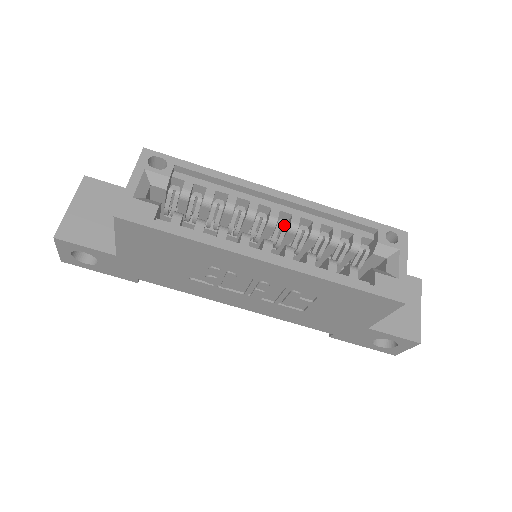
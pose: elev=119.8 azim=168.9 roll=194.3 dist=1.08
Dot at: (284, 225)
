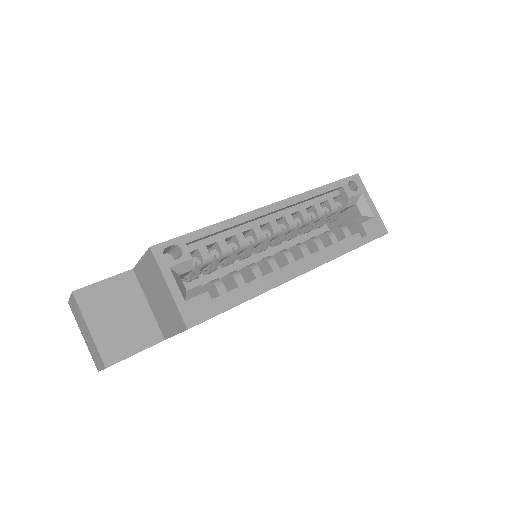
Dot at: (284, 229)
